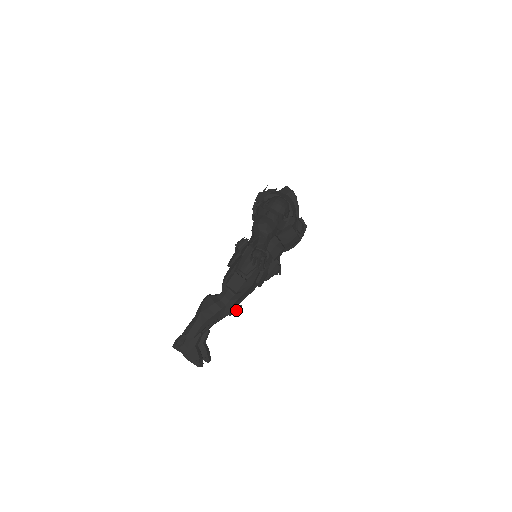
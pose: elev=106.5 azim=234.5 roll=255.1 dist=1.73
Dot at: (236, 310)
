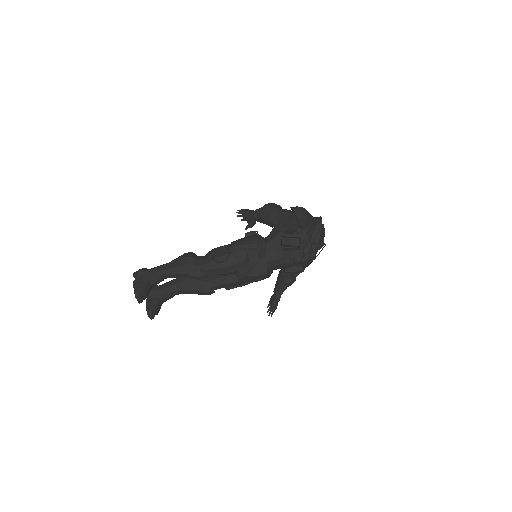
Dot at: (206, 290)
